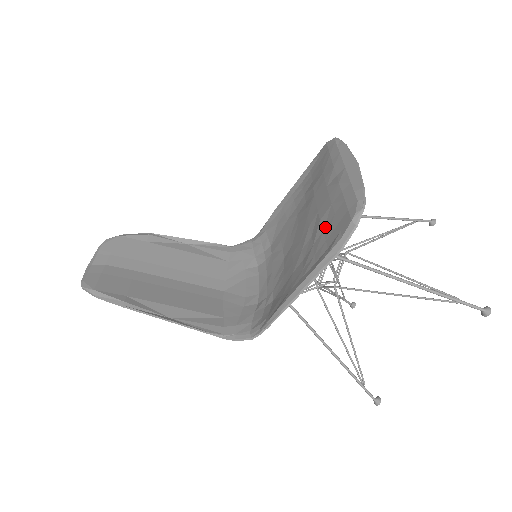
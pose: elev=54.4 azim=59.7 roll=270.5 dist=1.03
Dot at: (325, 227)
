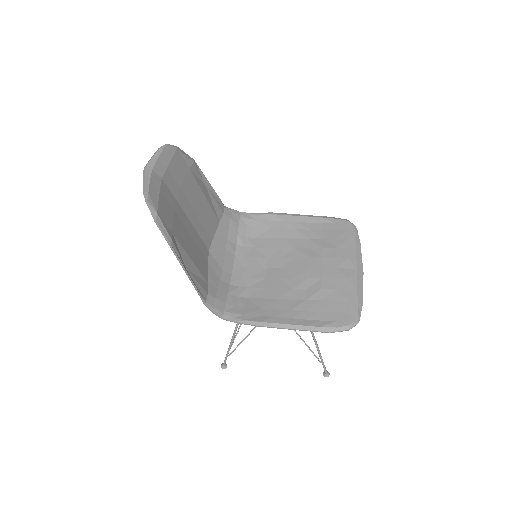
Dot at: (324, 300)
